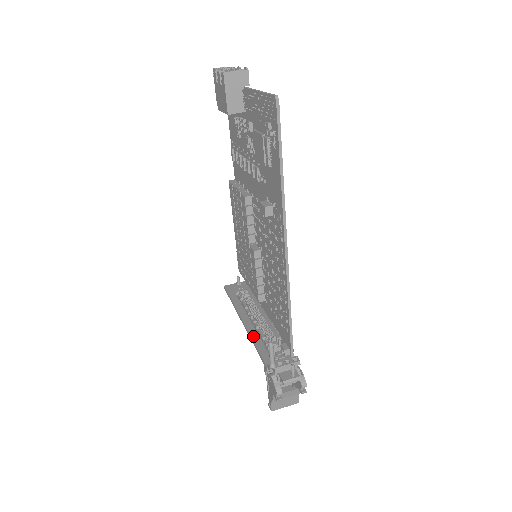
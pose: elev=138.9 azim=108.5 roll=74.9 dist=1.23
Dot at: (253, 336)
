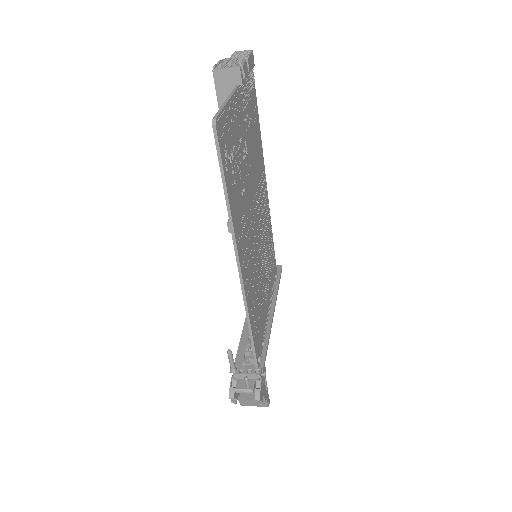
Dot at: (245, 330)
